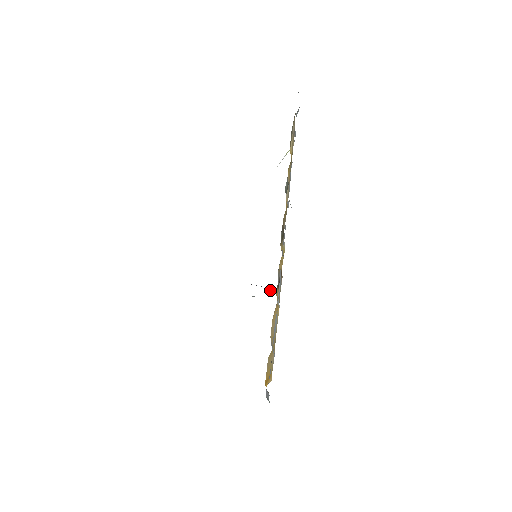
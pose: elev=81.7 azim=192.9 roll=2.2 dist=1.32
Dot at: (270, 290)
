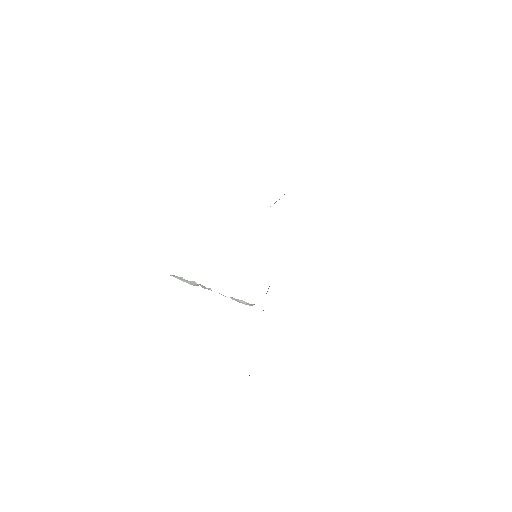
Dot at: occluded
